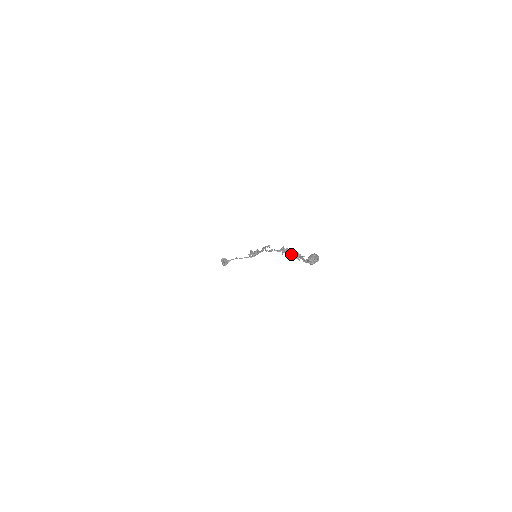
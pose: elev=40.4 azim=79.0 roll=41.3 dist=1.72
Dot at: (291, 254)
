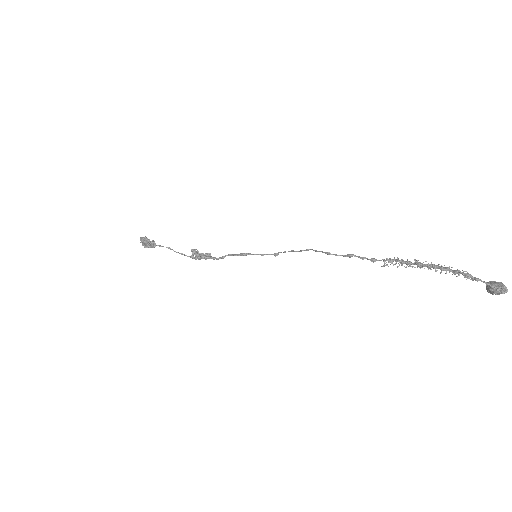
Dot at: (448, 269)
